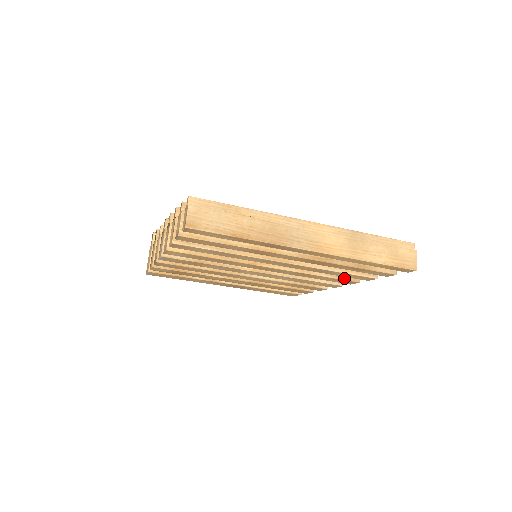
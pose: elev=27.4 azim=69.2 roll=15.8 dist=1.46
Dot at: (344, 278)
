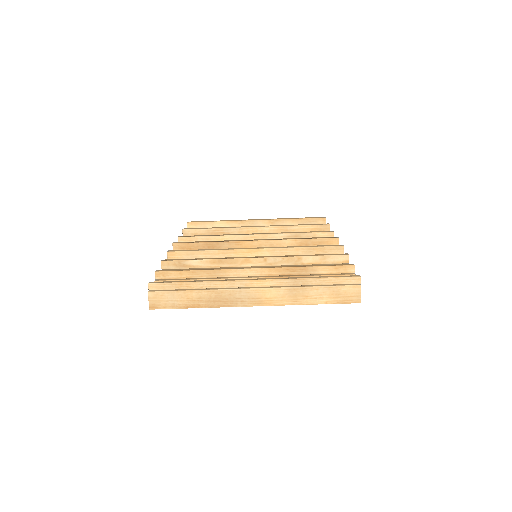
Dot at: occluded
